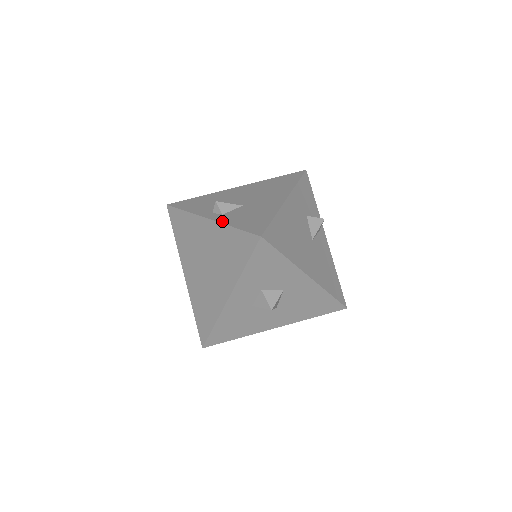
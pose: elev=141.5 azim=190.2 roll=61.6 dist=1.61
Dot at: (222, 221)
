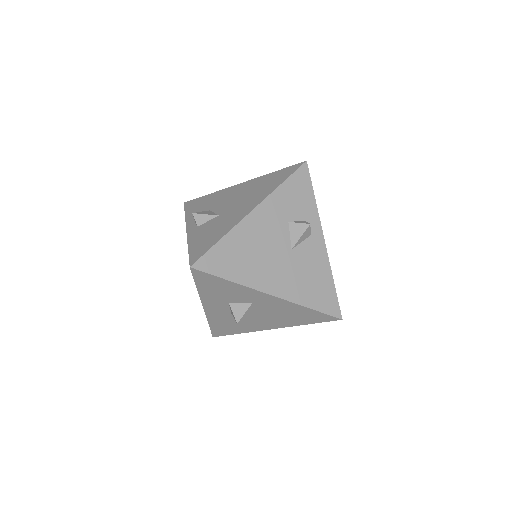
Dot at: (189, 237)
